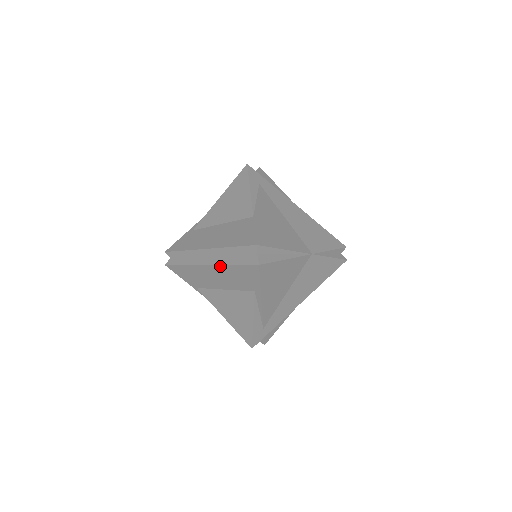
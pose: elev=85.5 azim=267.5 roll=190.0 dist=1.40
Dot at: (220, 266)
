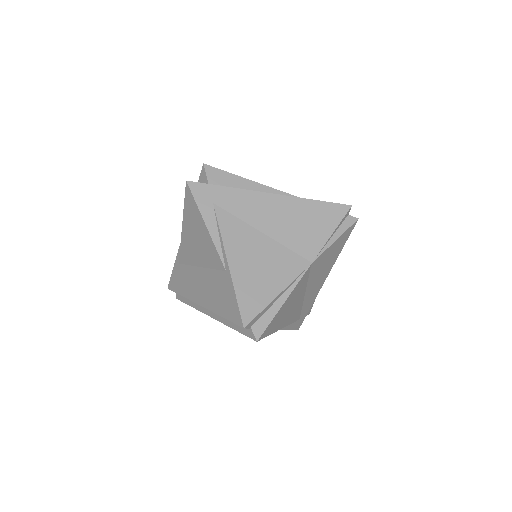
Dot at: (223, 323)
